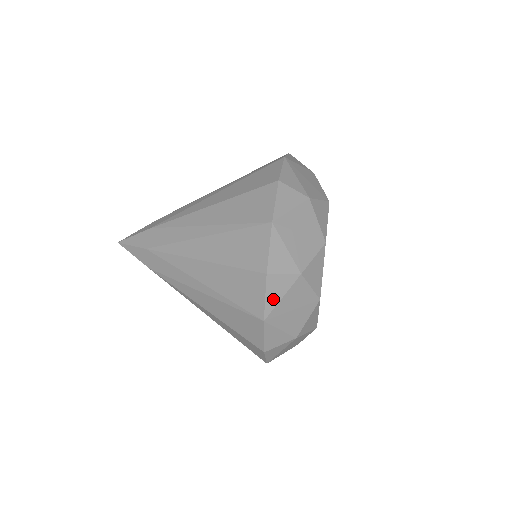
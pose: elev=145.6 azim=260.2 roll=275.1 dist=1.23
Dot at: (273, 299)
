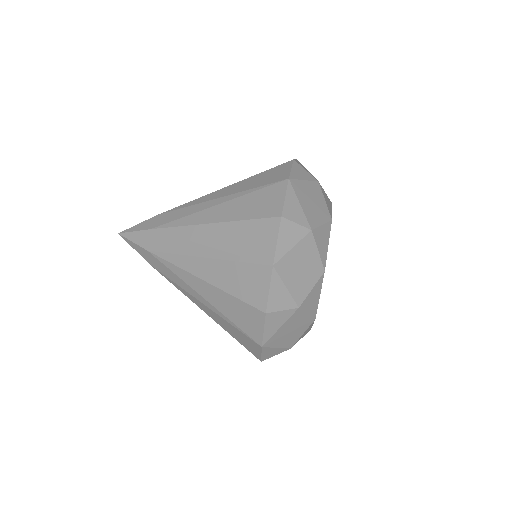
Dot at: occluded
